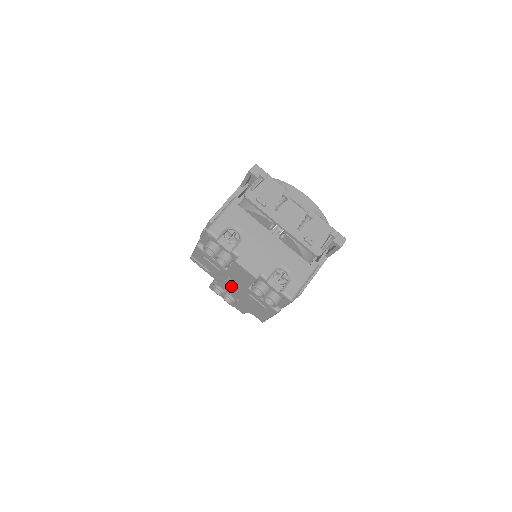
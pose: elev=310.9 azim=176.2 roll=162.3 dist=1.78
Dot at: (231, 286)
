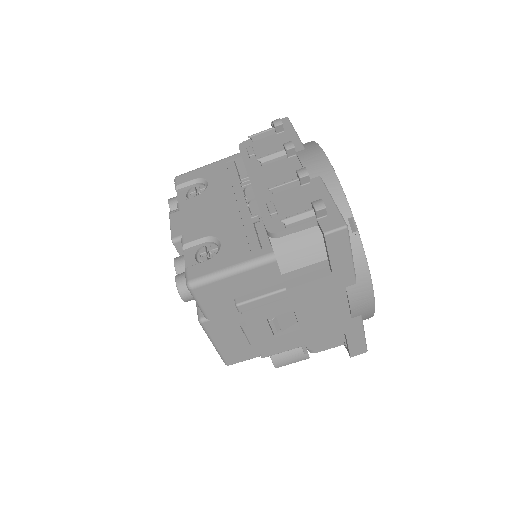
Dot at: occluded
